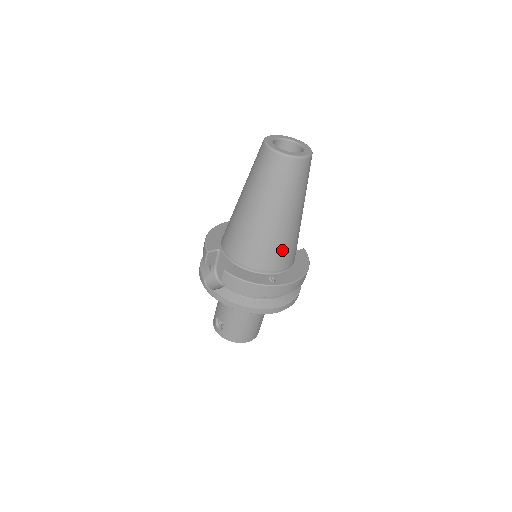
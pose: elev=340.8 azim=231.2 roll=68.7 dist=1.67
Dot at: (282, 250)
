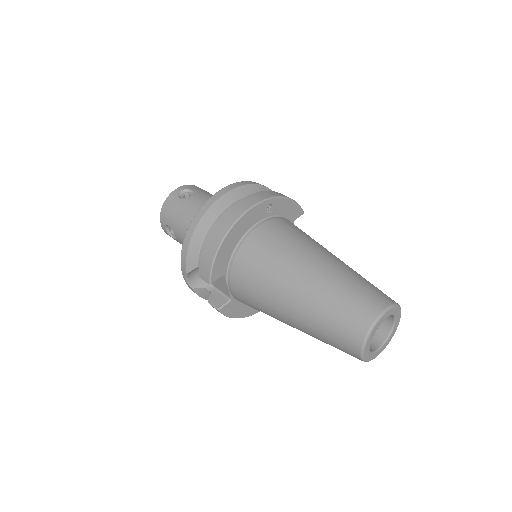
Dot at: occluded
